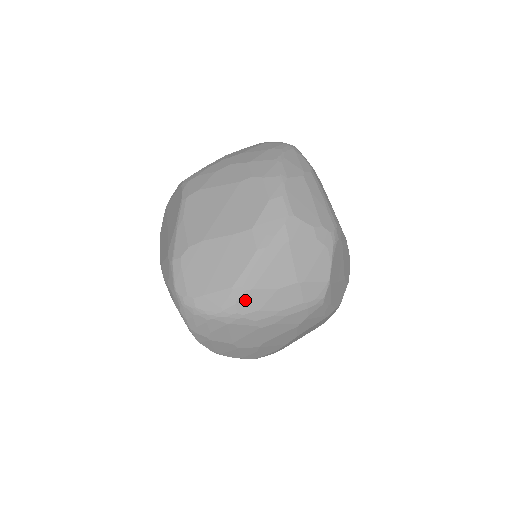
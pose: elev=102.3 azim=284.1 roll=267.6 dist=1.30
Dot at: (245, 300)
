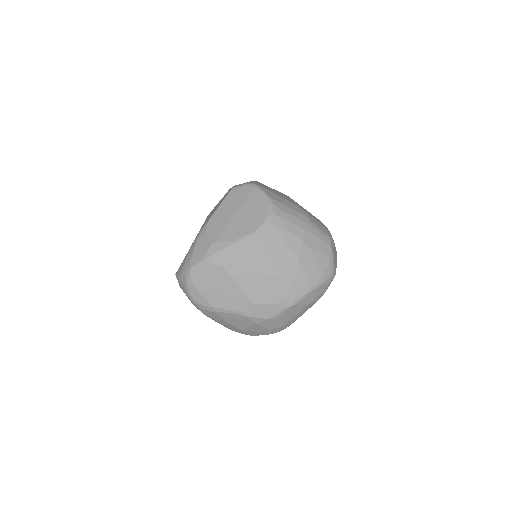
Dot at: (211, 313)
